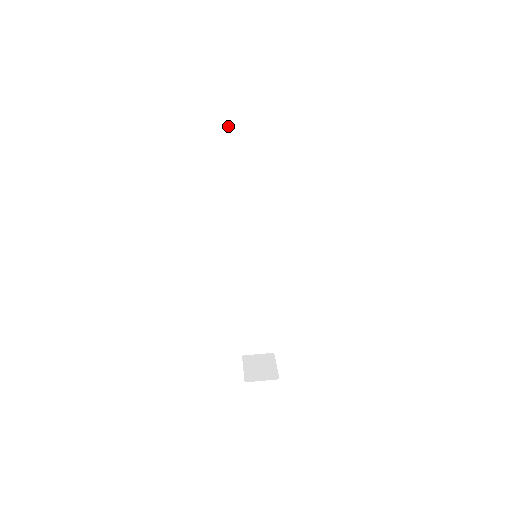
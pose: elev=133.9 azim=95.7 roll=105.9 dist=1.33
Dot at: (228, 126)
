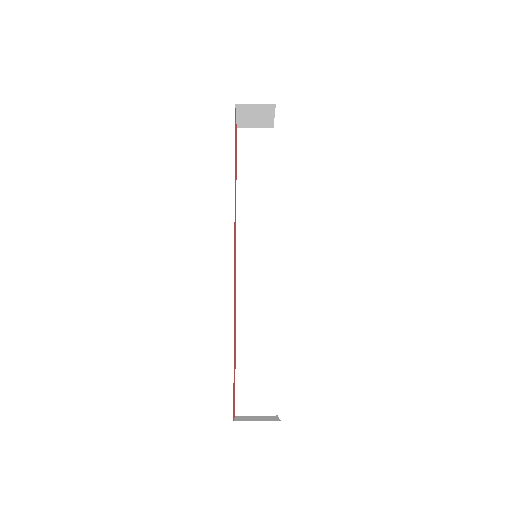
Dot at: (236, 146)
